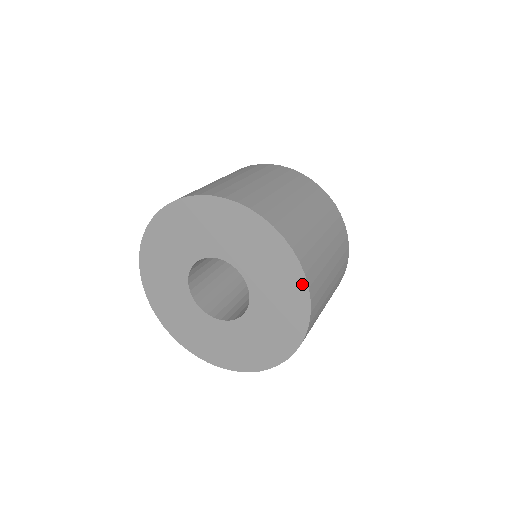
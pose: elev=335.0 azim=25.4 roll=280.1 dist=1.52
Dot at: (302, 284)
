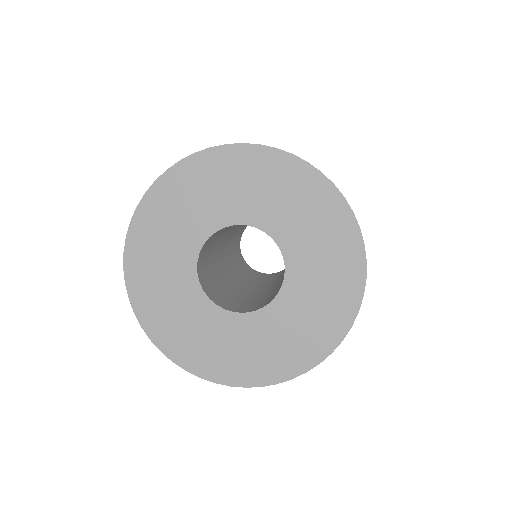
Dot at: (340, 332)
